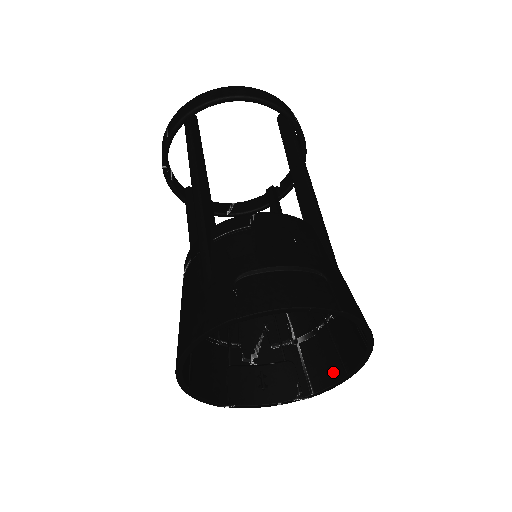
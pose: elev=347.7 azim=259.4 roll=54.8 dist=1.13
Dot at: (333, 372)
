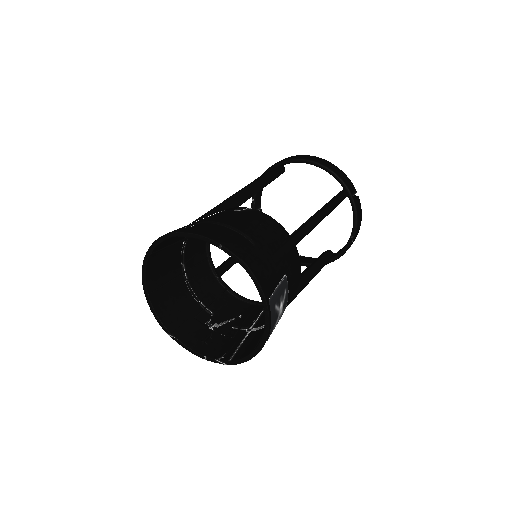
Dot at: (250, 349)
